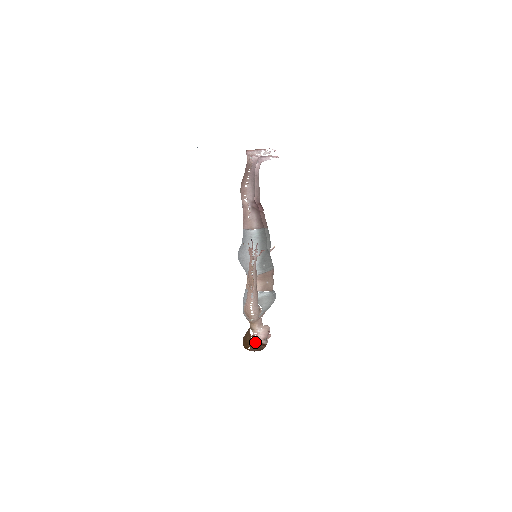
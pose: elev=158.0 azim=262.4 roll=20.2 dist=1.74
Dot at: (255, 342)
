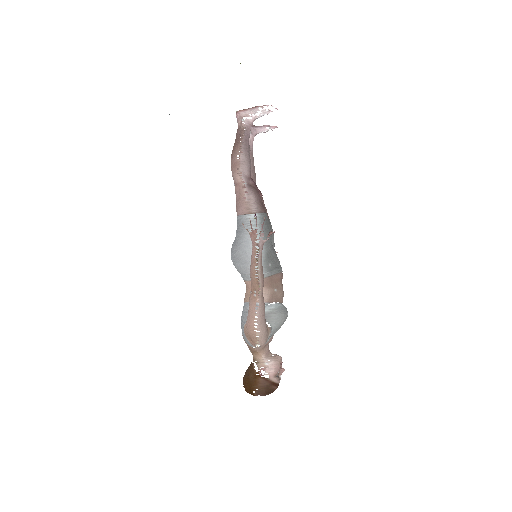
Dot at: (262, 381)
